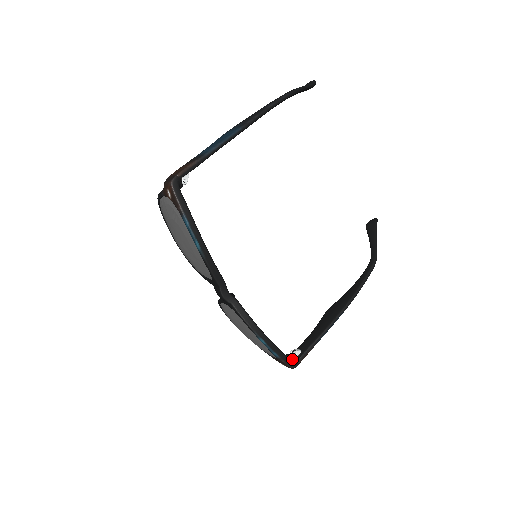
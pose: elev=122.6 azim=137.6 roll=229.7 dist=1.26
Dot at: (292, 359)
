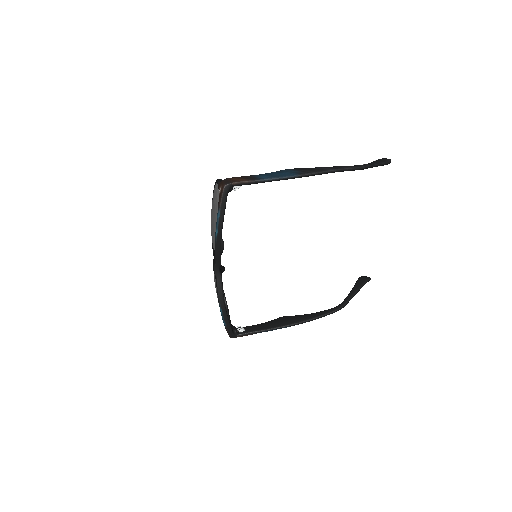
Dot at: (234, 332)
